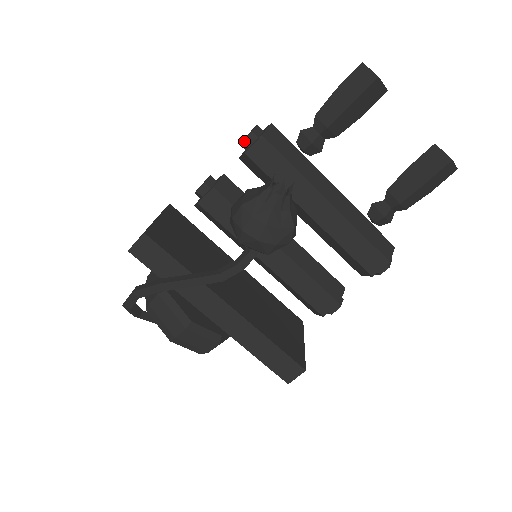
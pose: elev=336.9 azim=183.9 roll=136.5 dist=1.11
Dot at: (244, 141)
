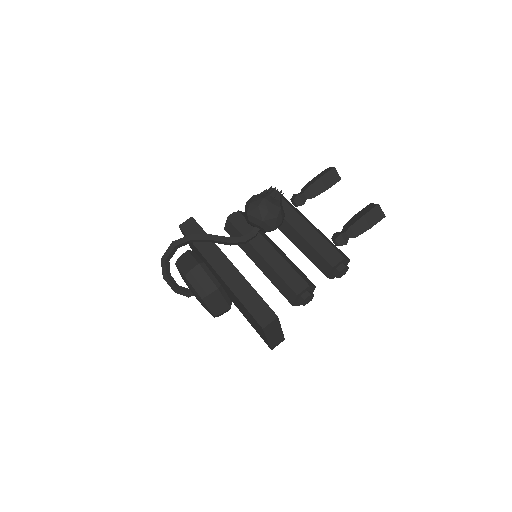
Dot at: (261, 193)
